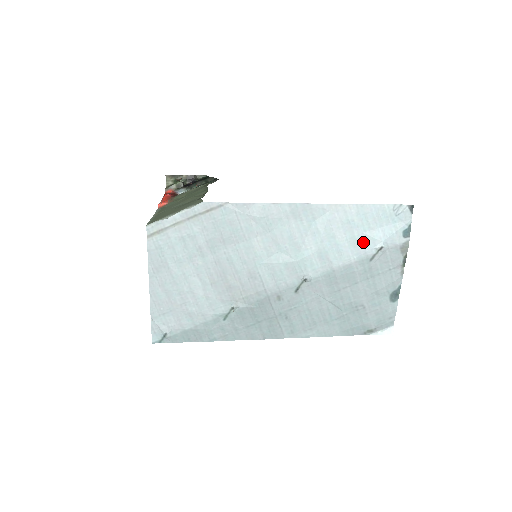
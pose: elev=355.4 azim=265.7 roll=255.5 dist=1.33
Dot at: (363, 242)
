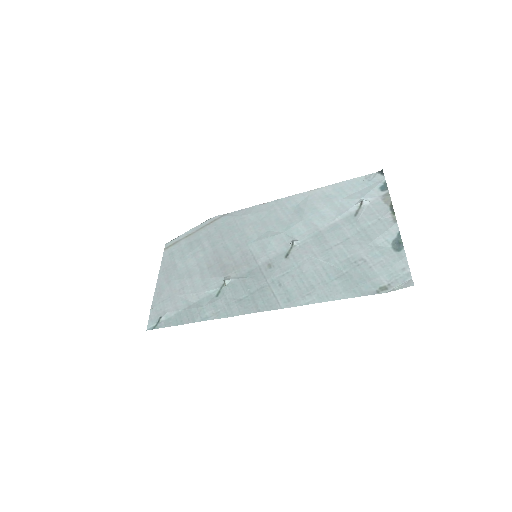
Dot at: (343, 205)
